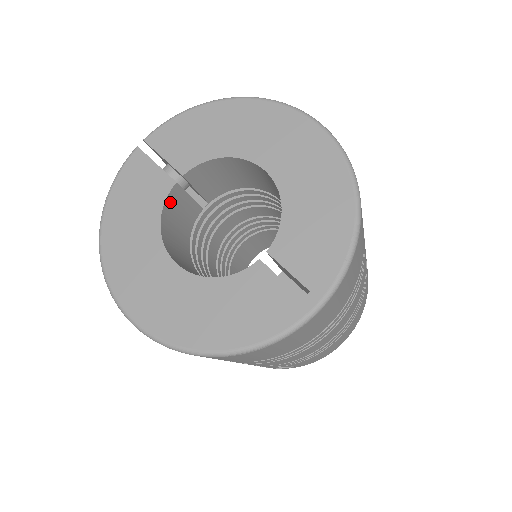
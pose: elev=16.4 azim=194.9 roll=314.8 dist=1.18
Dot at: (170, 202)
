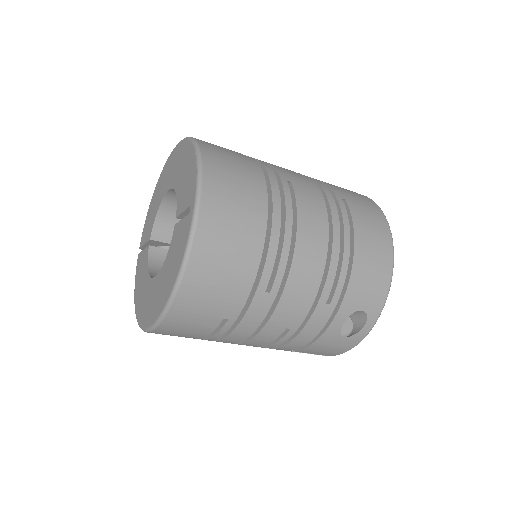
Dot at: (154, 259)
